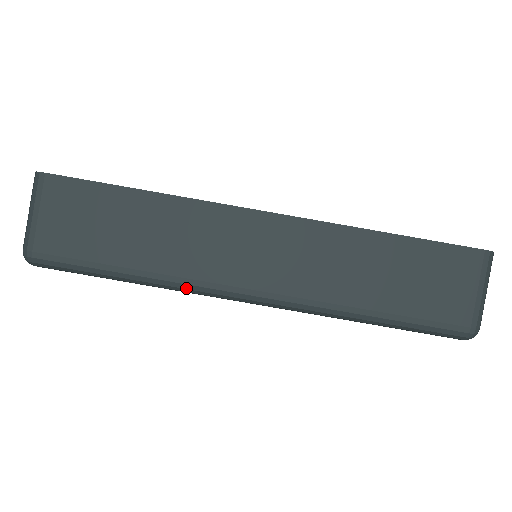
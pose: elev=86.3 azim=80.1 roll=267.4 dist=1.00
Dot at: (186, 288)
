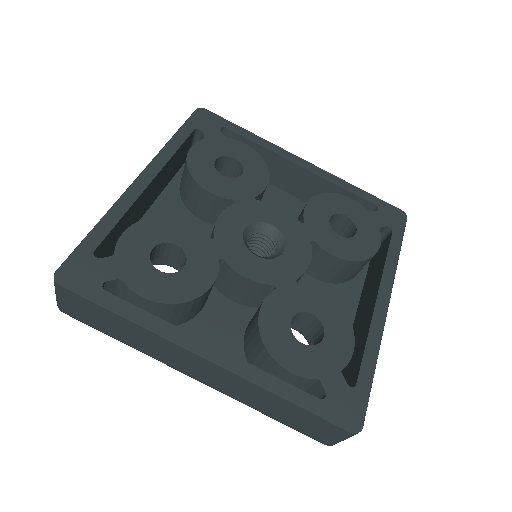
Dot at: (156, 359)
